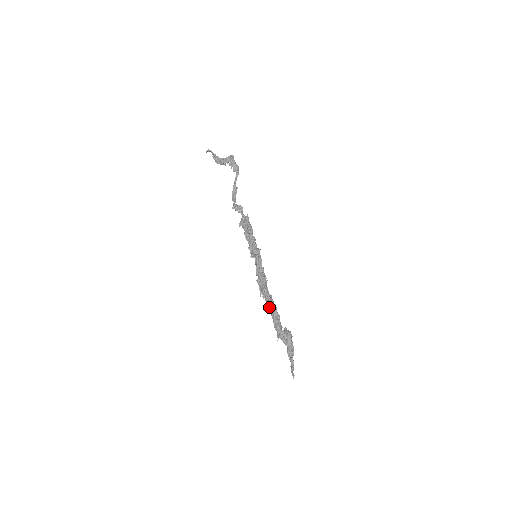
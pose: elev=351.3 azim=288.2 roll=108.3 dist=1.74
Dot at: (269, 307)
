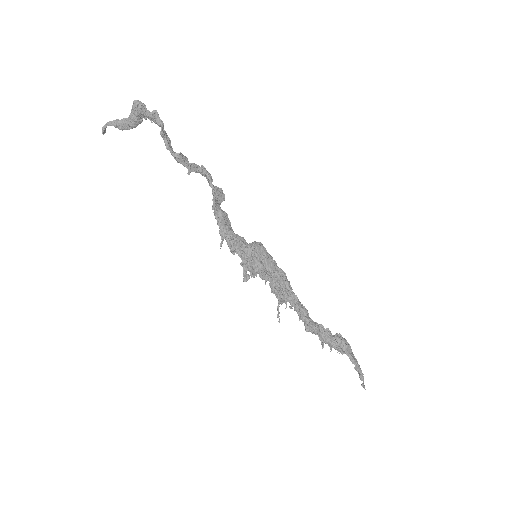
Dot at: occluded
